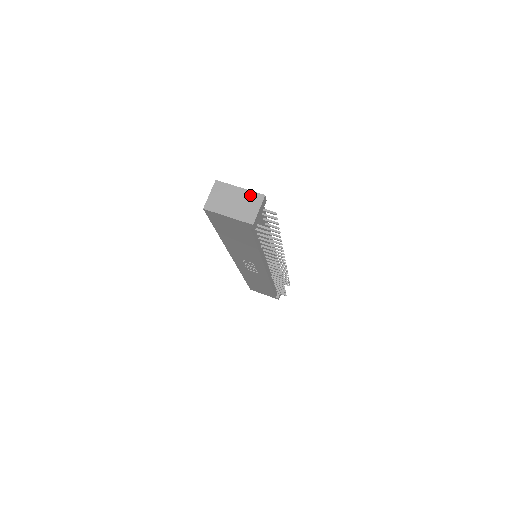
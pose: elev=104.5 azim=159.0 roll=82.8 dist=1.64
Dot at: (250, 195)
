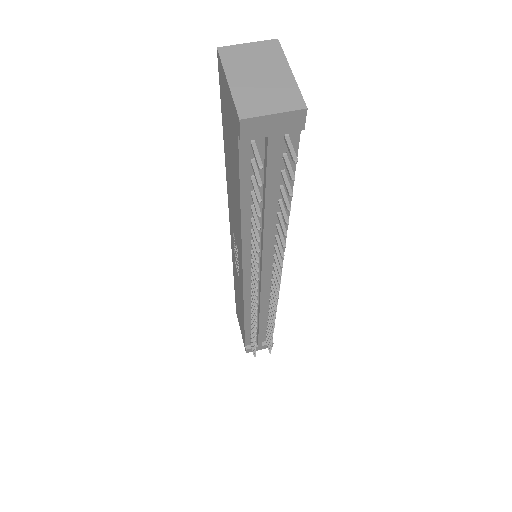
Dot at: (290, 89)
